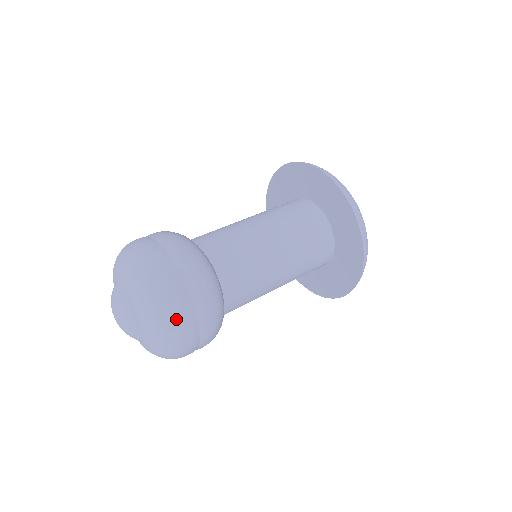
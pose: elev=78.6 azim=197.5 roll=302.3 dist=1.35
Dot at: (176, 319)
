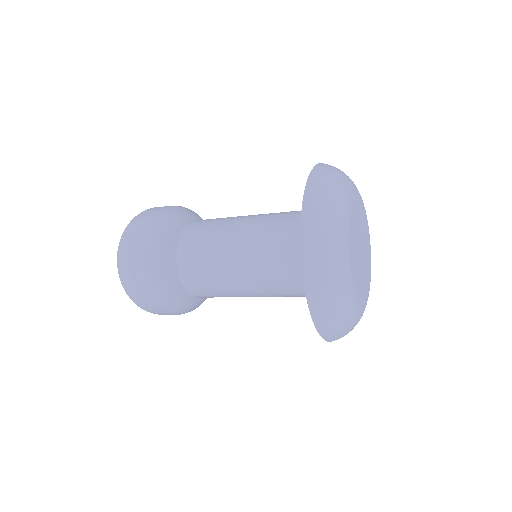
Dot at: (136, 302)
